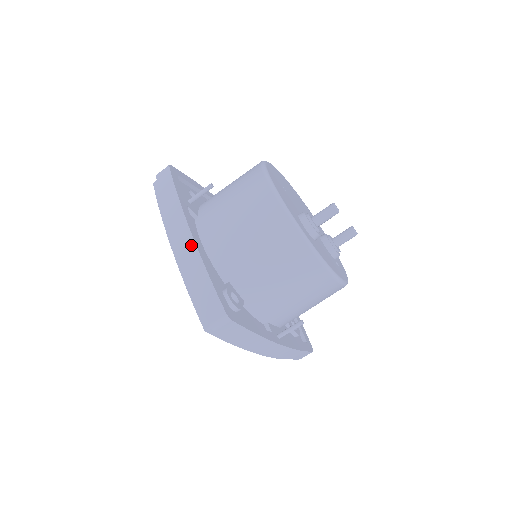
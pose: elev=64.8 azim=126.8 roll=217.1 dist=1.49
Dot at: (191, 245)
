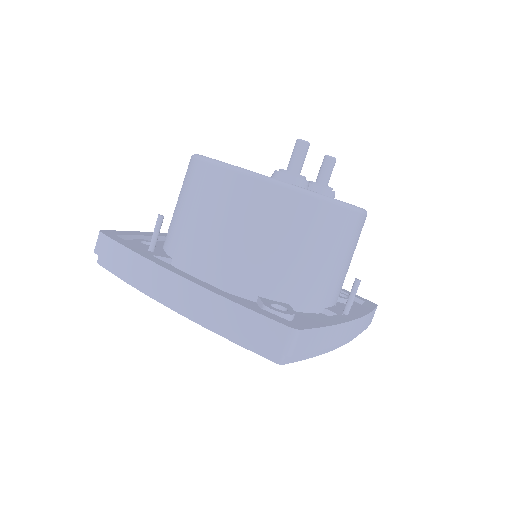
Dot at: (191, 289)
